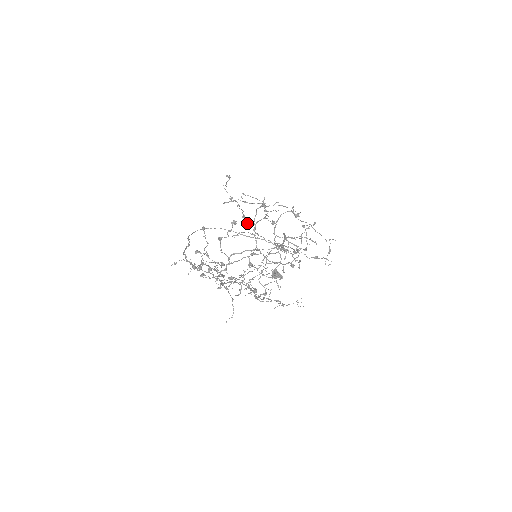
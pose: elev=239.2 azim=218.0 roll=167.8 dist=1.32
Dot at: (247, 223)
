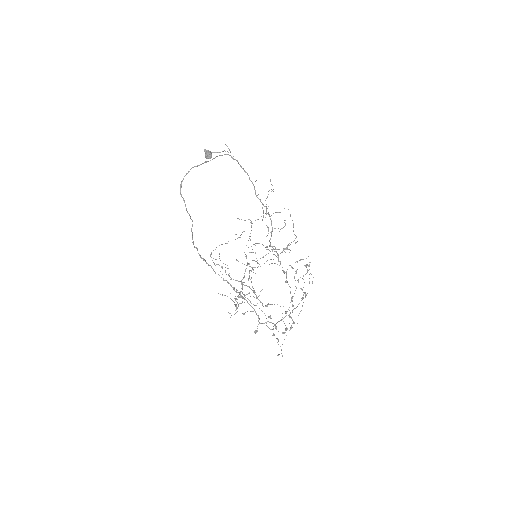
Dot at: occluded
